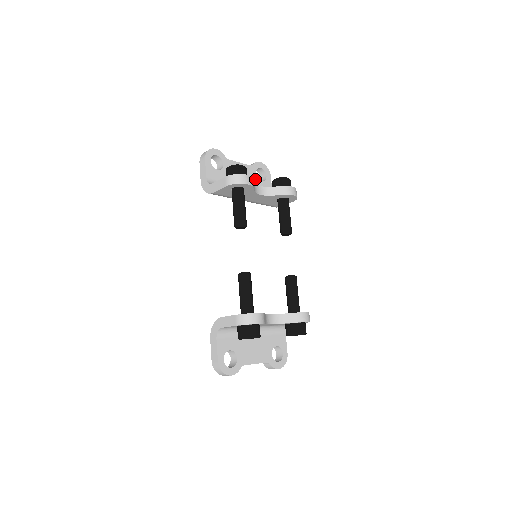
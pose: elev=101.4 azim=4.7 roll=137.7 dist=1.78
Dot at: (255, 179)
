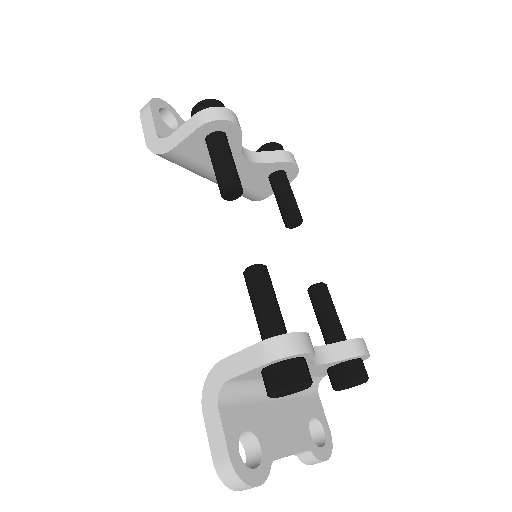
Dot at: occluded
